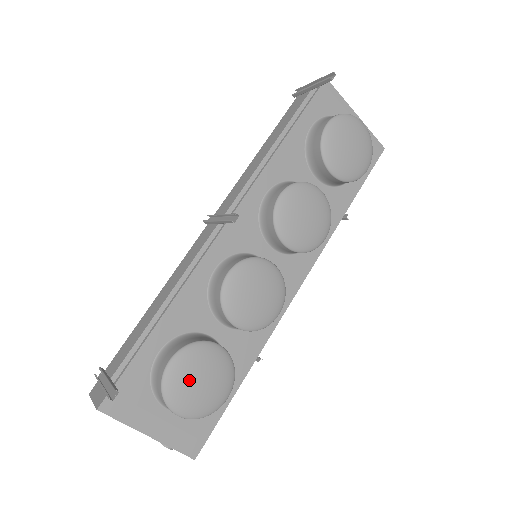
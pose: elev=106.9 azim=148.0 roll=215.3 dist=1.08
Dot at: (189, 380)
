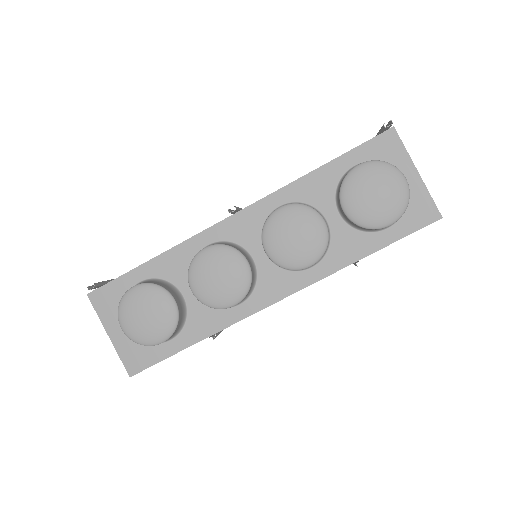
Dot at: (138, 308)
